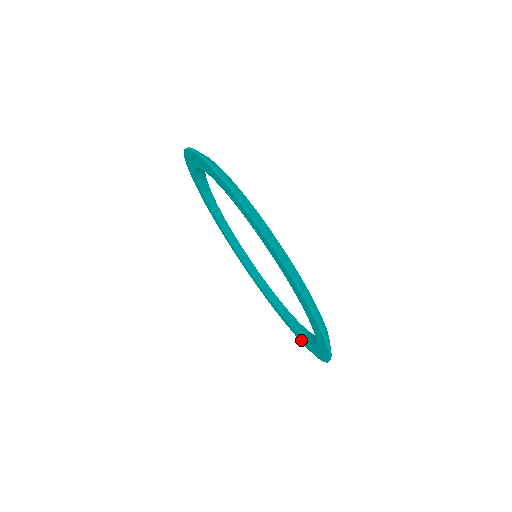
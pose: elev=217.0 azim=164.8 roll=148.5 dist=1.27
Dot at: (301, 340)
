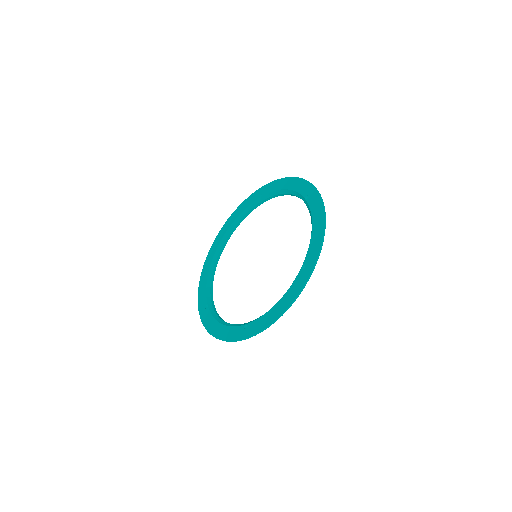
Dot at: (202, 308)
